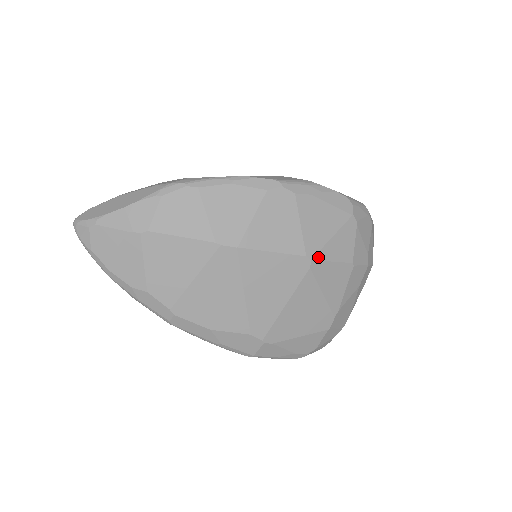
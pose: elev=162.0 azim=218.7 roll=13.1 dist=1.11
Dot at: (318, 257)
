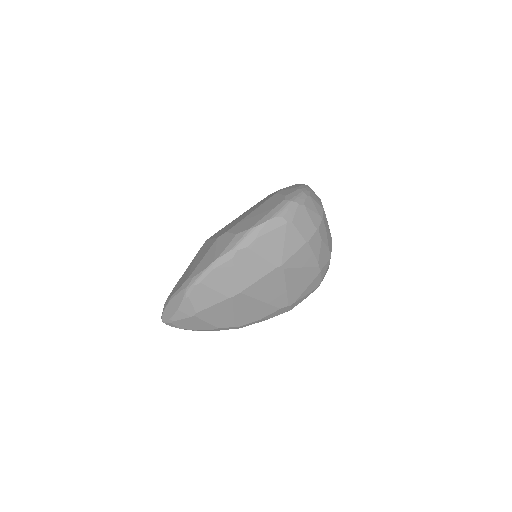
Dot at: (284, 261)
